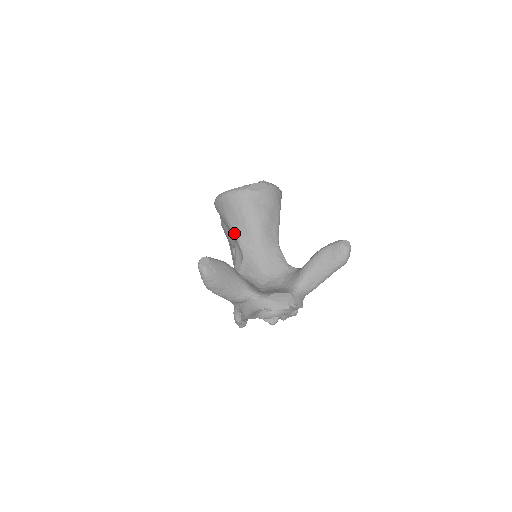
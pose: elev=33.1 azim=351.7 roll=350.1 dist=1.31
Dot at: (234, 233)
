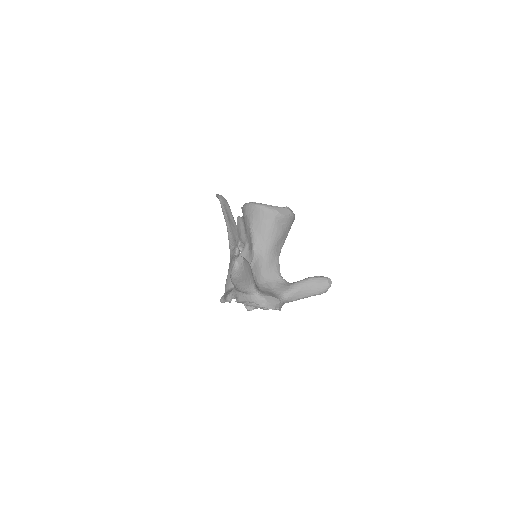
Dot at: (253, 236)
